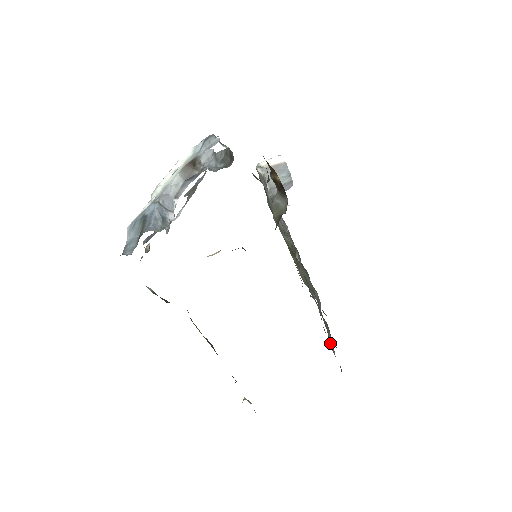
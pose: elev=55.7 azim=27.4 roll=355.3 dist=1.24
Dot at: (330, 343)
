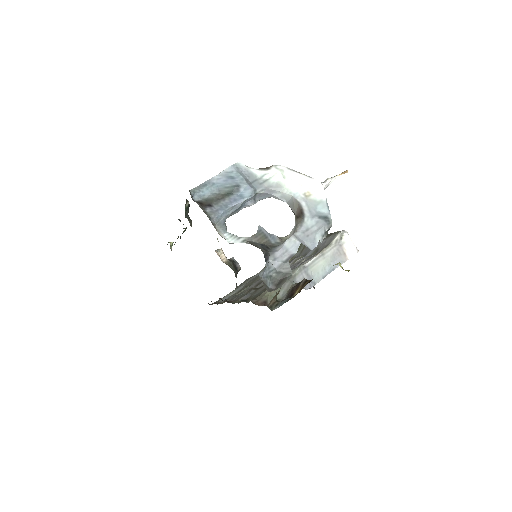
Dot at: (229, 294)
